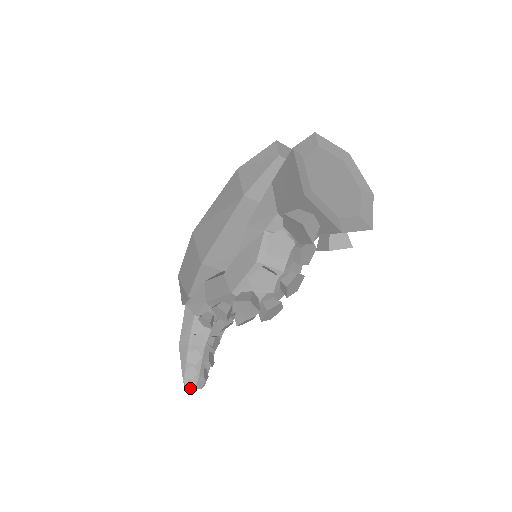
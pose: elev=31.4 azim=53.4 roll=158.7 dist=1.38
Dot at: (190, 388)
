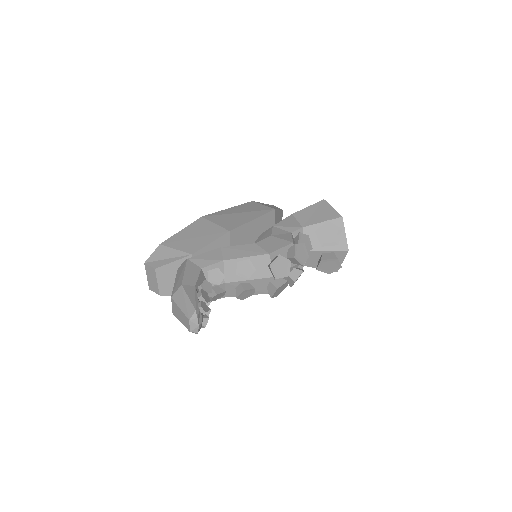
Dot at: (196, 322)
